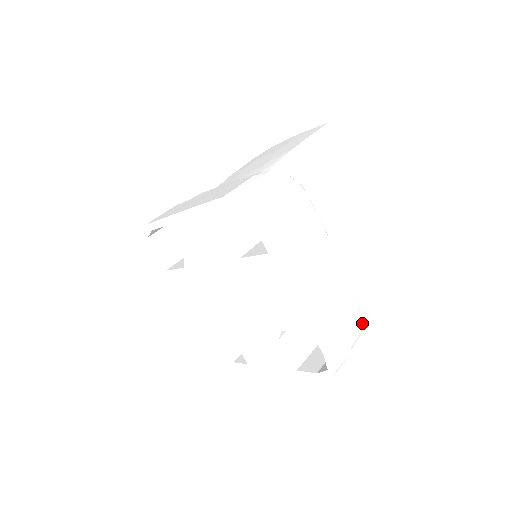
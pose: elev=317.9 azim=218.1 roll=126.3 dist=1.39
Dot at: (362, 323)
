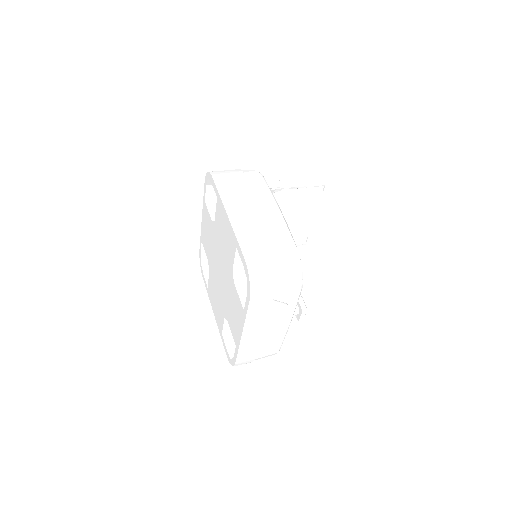
Dot at: (295, 258)
